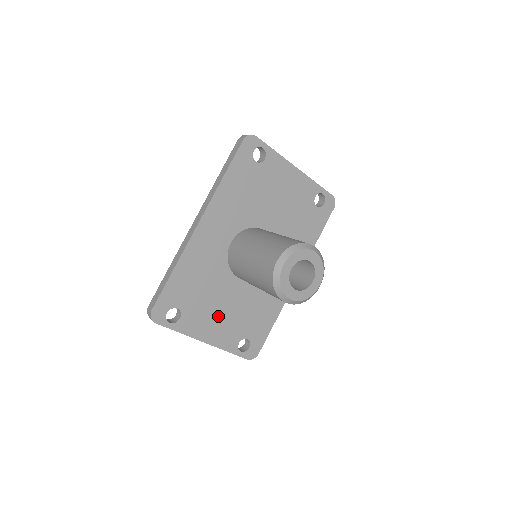
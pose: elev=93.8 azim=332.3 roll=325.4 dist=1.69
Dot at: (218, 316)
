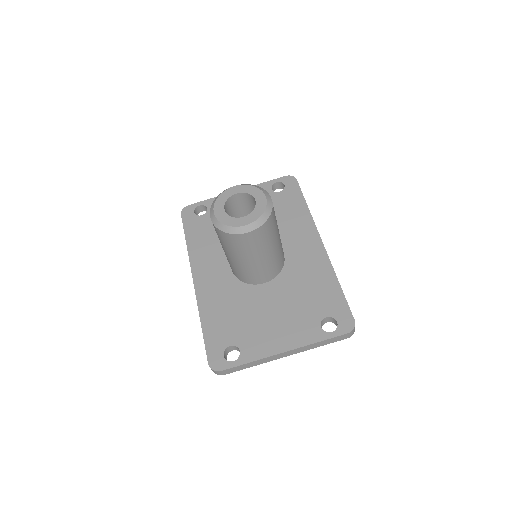
Dot at: (275, 323)
